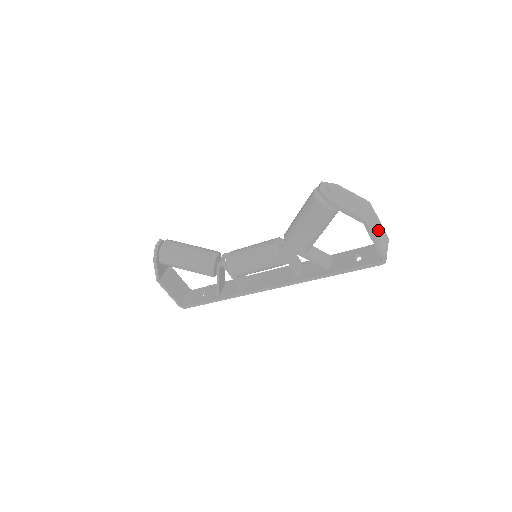
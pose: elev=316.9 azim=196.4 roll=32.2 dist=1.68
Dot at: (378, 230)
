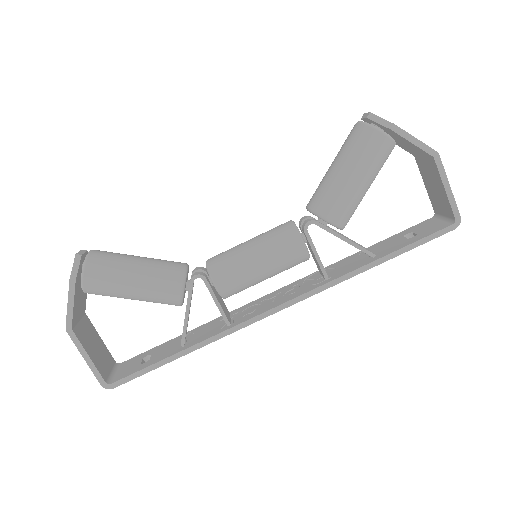
Dot at: occluded
